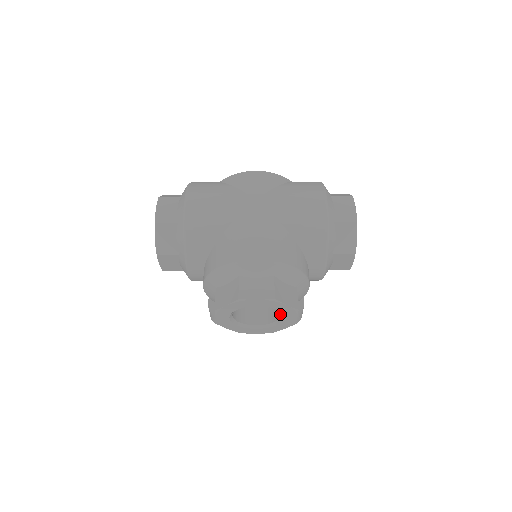
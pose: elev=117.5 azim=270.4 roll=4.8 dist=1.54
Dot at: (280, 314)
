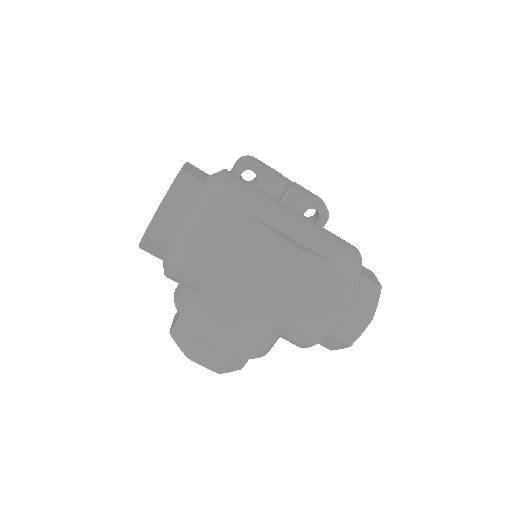
Dot at: occluded
